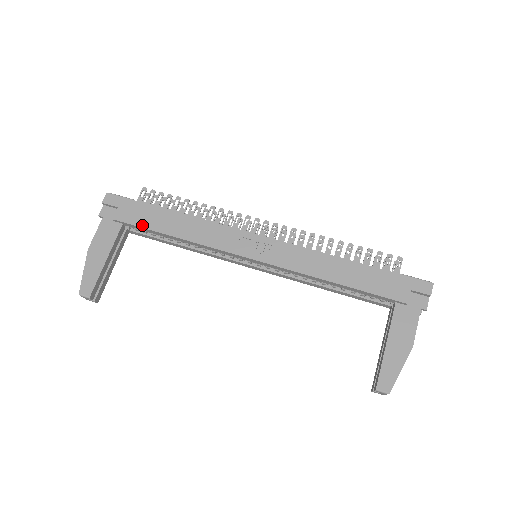
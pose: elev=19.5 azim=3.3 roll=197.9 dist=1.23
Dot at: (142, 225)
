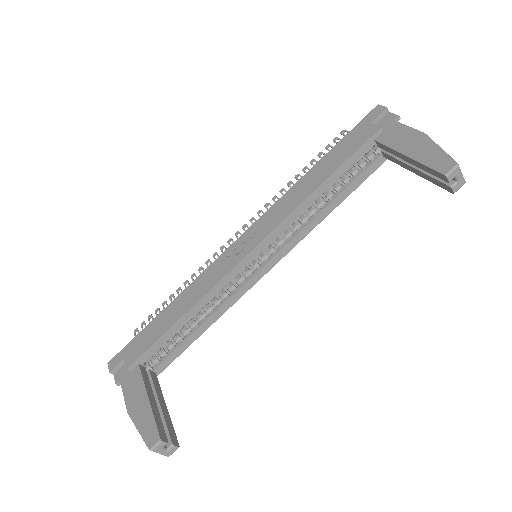
Dot at: (152, 343)
